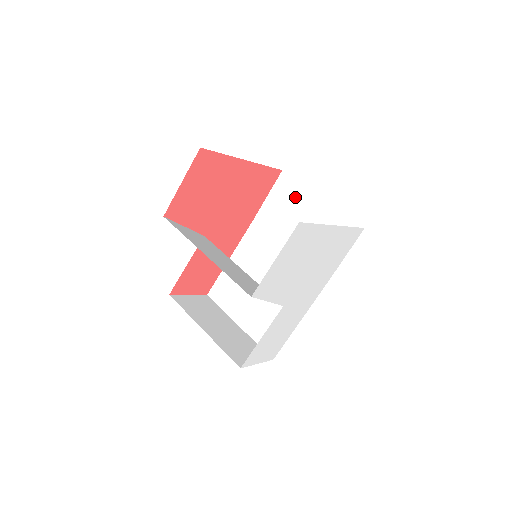
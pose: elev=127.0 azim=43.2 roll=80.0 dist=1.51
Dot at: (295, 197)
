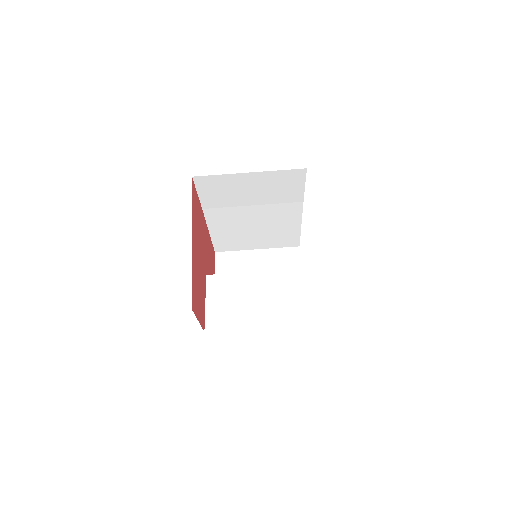
Dot at: (224, 183)
